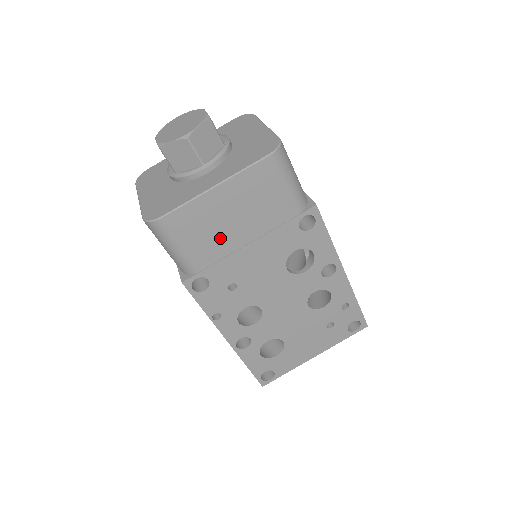
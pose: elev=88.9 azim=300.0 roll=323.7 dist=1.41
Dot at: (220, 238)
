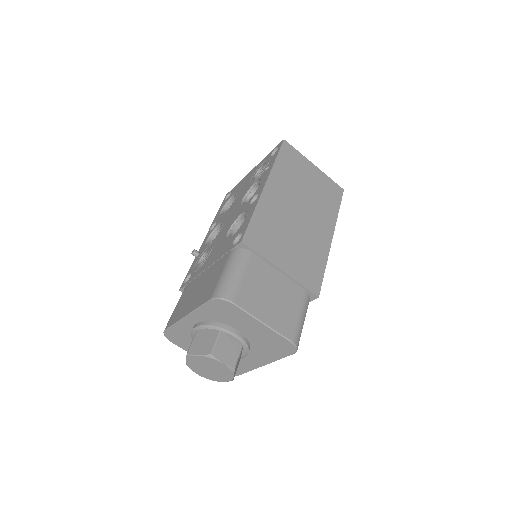
Dot at: occluded
